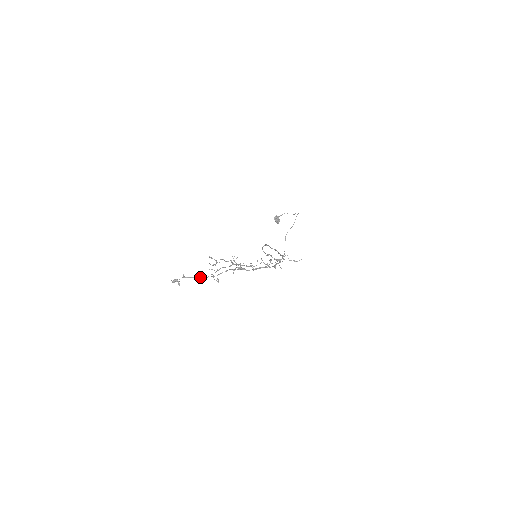
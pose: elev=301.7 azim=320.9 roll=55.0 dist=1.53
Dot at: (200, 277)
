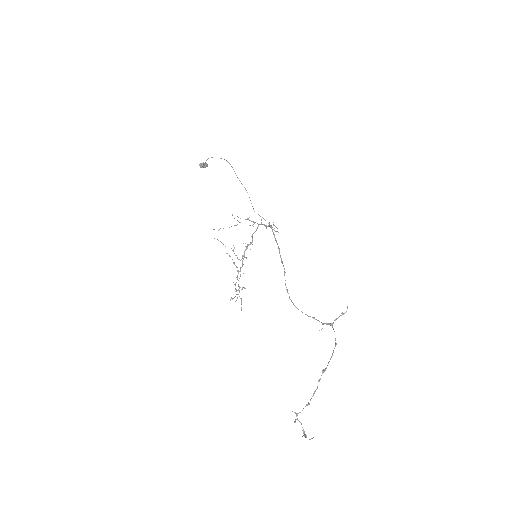
Dot at: occluded
